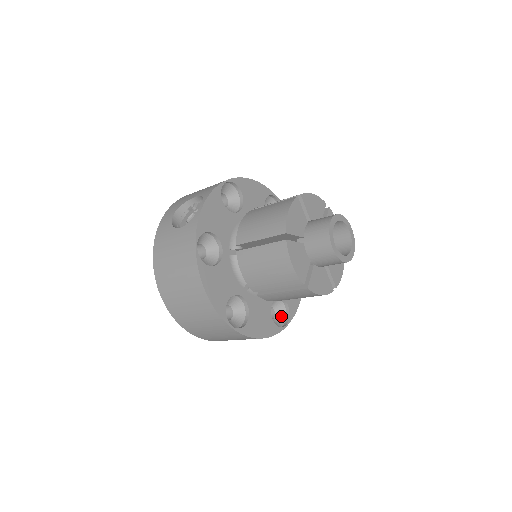
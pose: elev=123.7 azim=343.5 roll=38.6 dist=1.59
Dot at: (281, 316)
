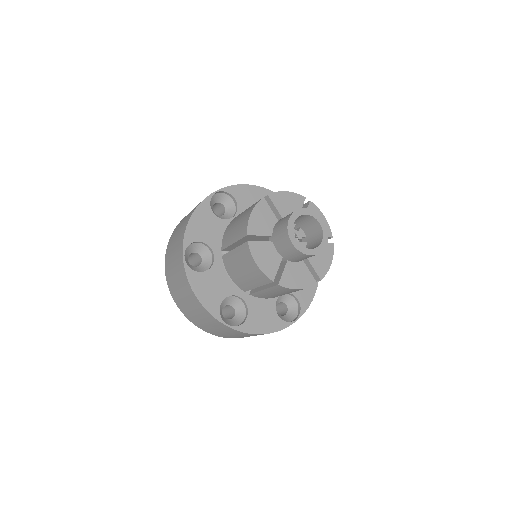
Dot at: (234, 323)
